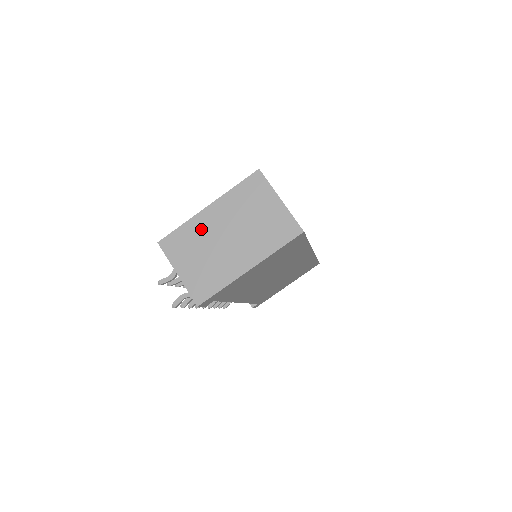
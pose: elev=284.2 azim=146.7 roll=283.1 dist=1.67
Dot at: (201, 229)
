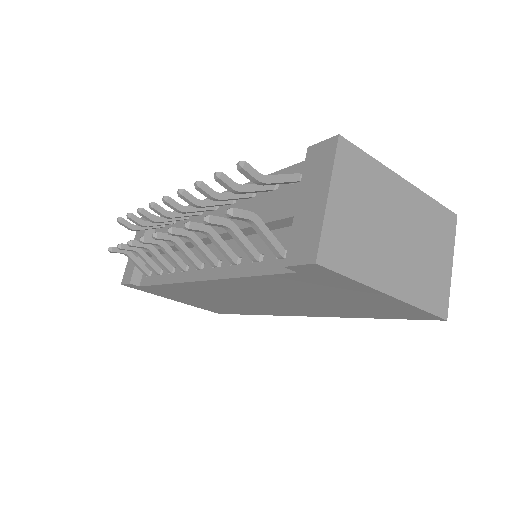
Dot at: (385, 190)
